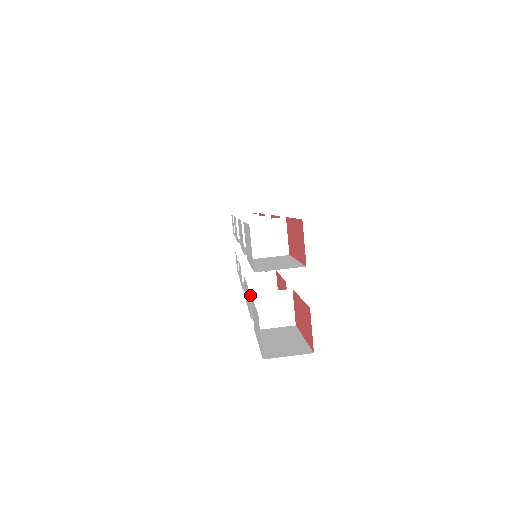
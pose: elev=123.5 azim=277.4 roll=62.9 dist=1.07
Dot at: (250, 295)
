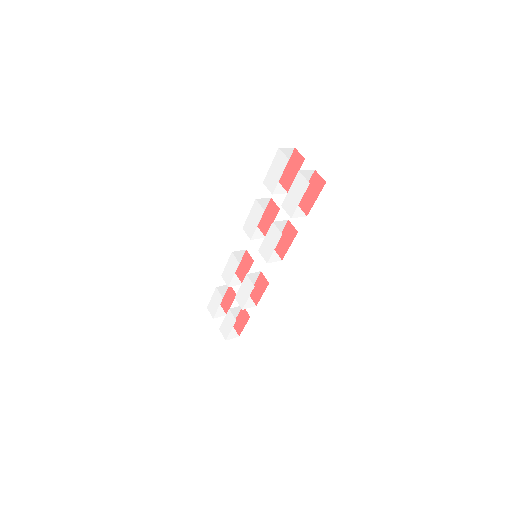
Dot at: (267, 260)
